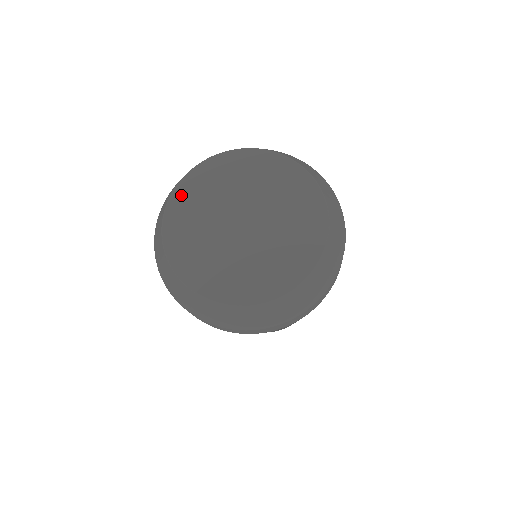
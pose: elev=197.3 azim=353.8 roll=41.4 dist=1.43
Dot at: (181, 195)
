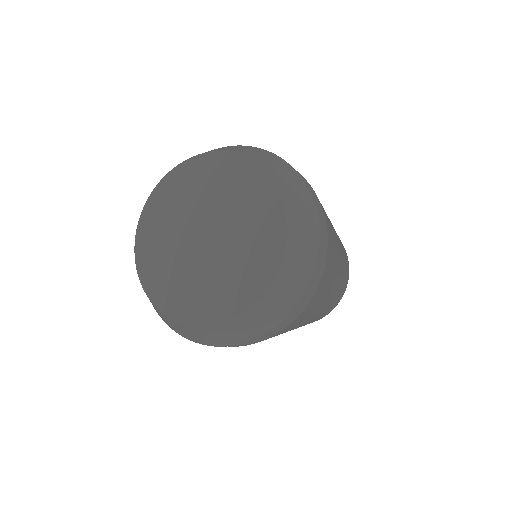
Dot at: (143, 241)
